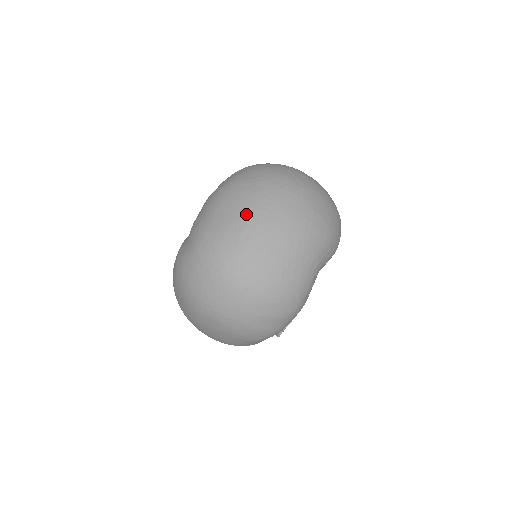
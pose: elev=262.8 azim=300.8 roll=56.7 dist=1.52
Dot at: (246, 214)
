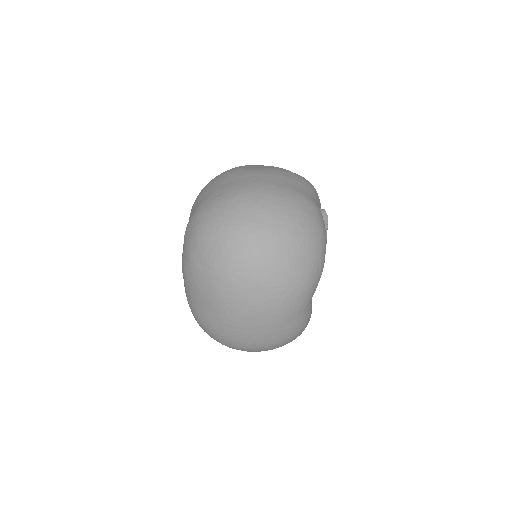
Dot at: (218, 312)
